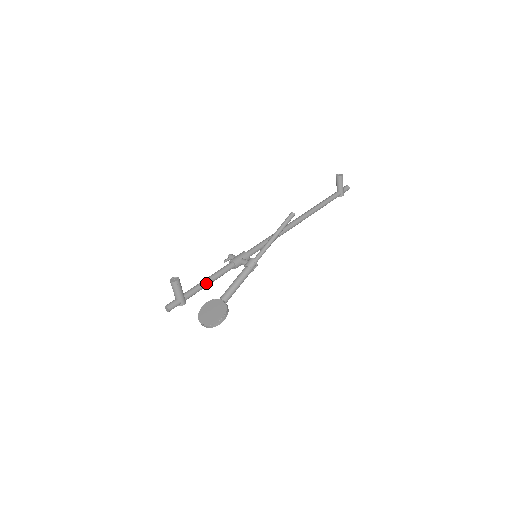
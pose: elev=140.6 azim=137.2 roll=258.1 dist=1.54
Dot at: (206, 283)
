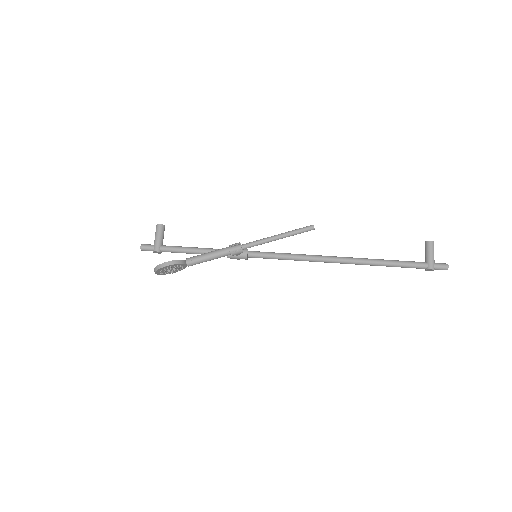
Dot at: (188, 248)
